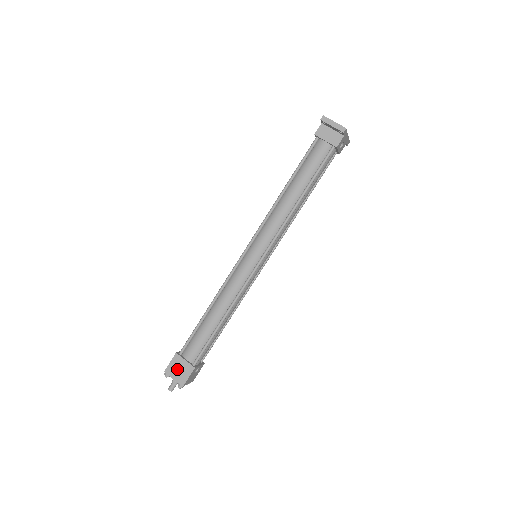
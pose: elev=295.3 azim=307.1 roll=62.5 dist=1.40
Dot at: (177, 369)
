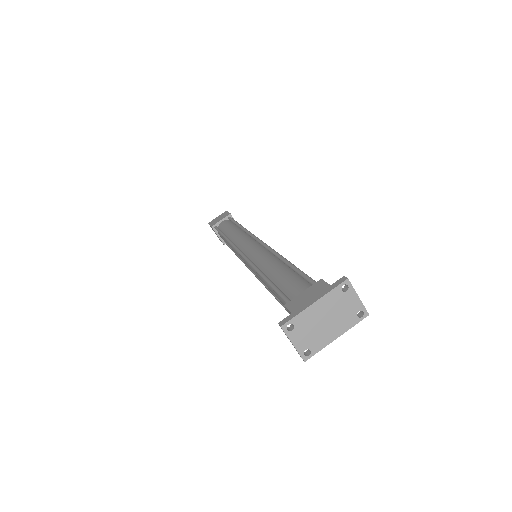
Dot at: occluded
